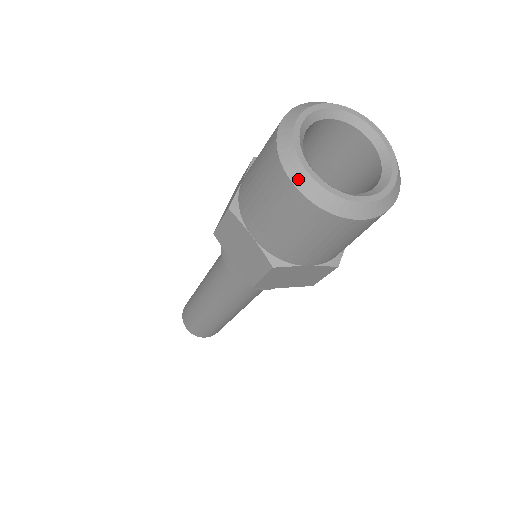
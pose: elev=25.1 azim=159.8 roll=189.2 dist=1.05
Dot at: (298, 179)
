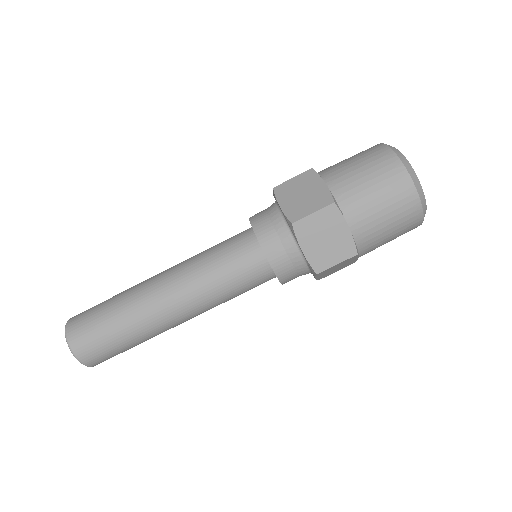
Dot at: (419, 190)
